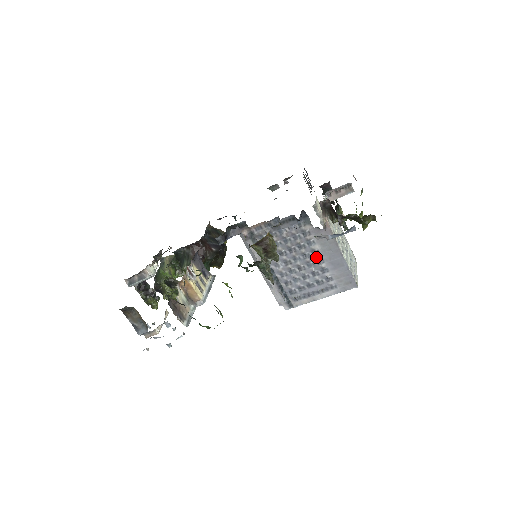
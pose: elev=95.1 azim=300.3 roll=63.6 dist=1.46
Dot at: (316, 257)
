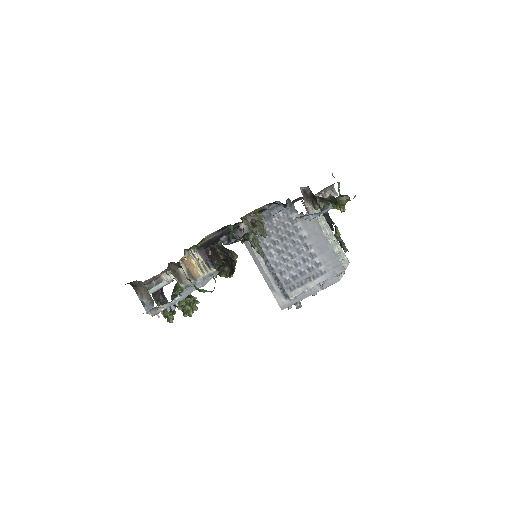
Dot at: (304, 243)
